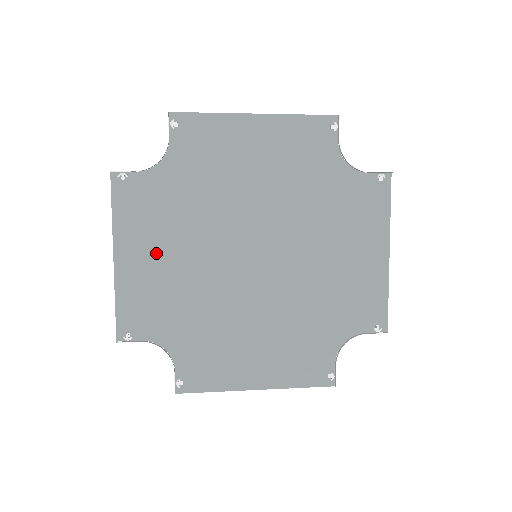
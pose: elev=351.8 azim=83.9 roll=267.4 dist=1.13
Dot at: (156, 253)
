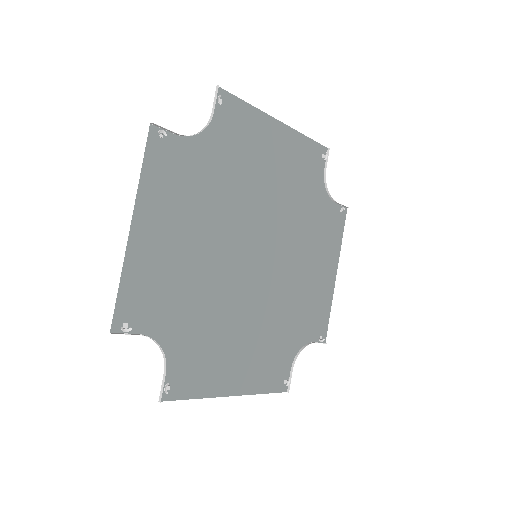
Dot at: (175, 232)
